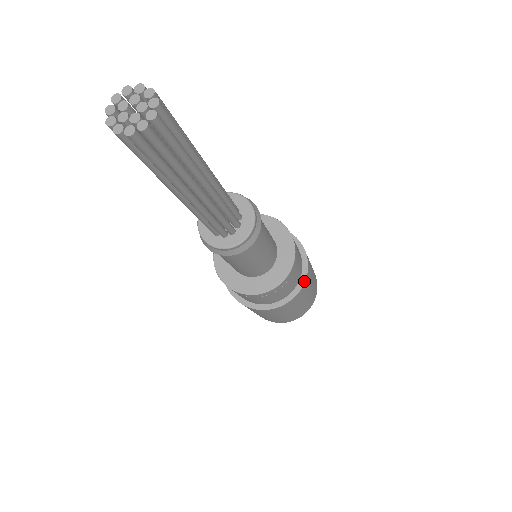
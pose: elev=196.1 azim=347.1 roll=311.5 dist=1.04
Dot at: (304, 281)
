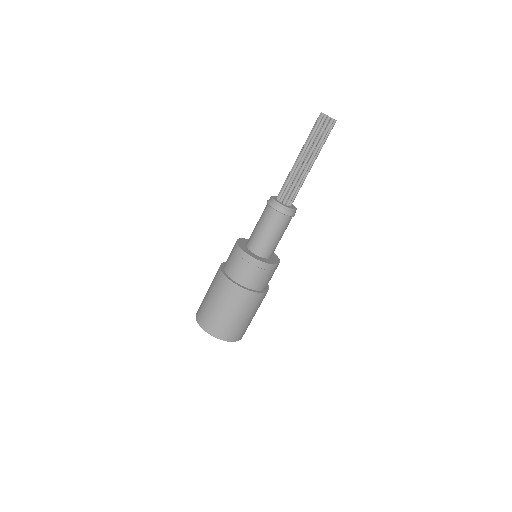
Dot at: (266, 291)
